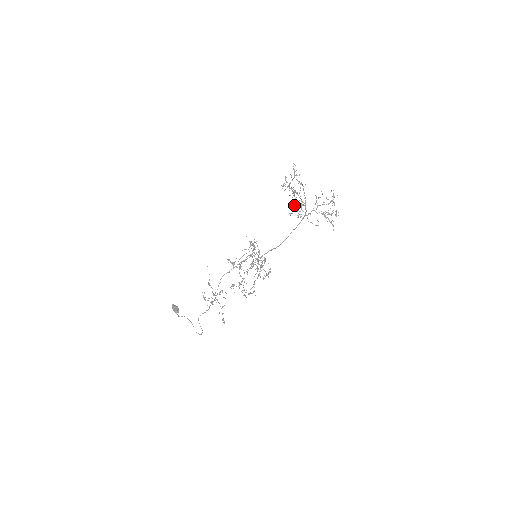
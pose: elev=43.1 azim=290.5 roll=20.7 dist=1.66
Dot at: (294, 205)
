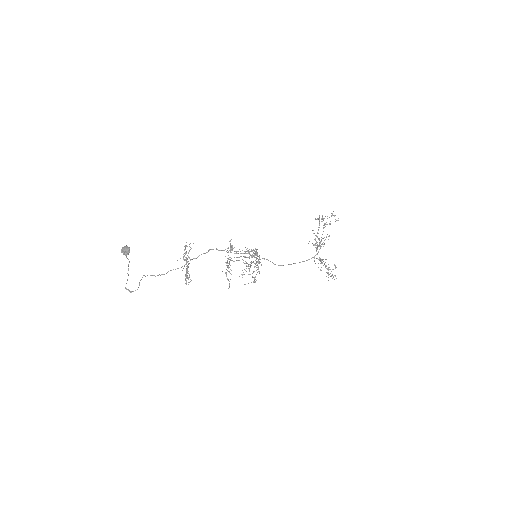
Dot at: (315, 239)
